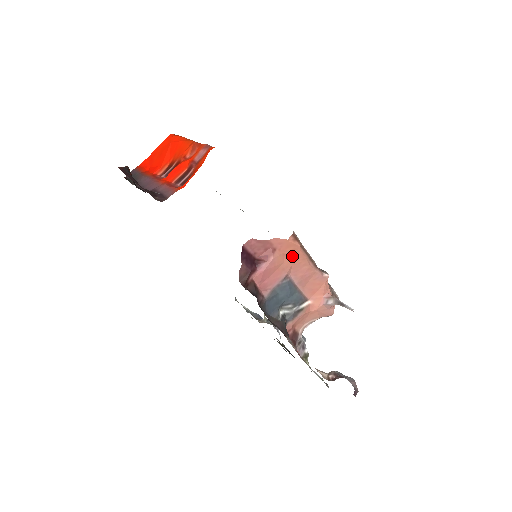
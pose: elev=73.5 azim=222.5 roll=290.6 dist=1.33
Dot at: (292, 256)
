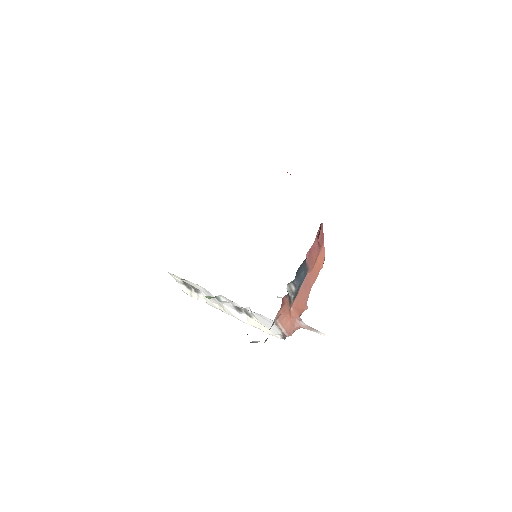
Dot at: (316, 267)
